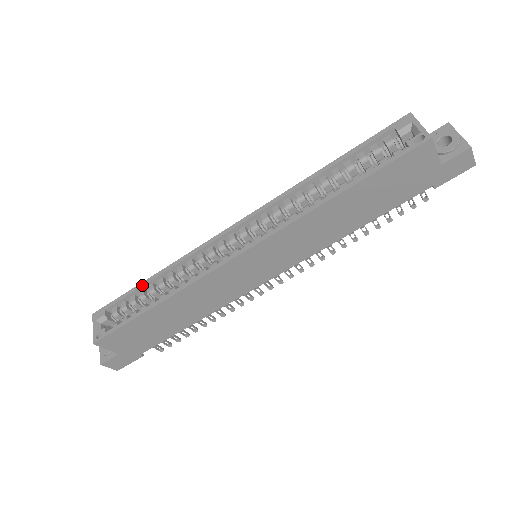
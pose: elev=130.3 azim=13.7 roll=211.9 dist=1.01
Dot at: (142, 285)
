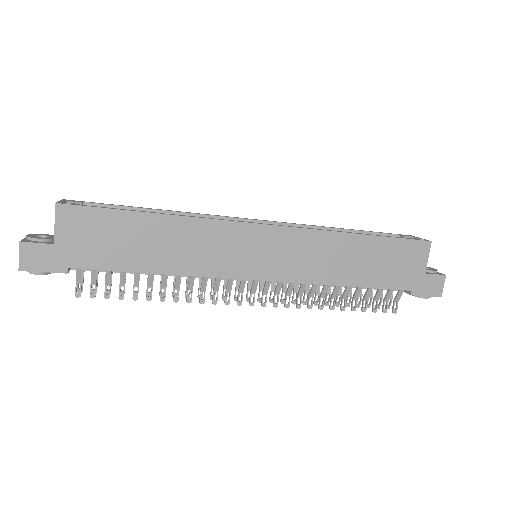
Dot at: (142, 207)
